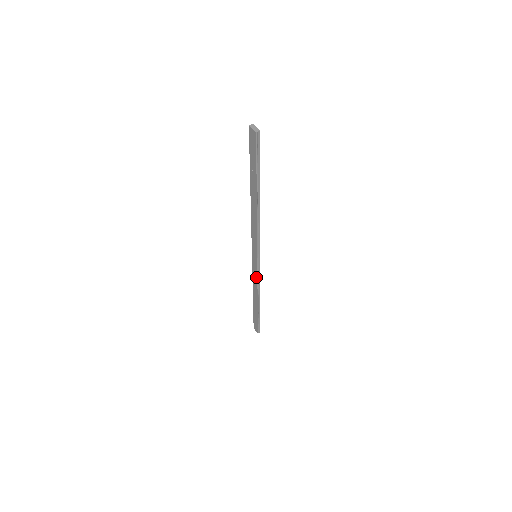
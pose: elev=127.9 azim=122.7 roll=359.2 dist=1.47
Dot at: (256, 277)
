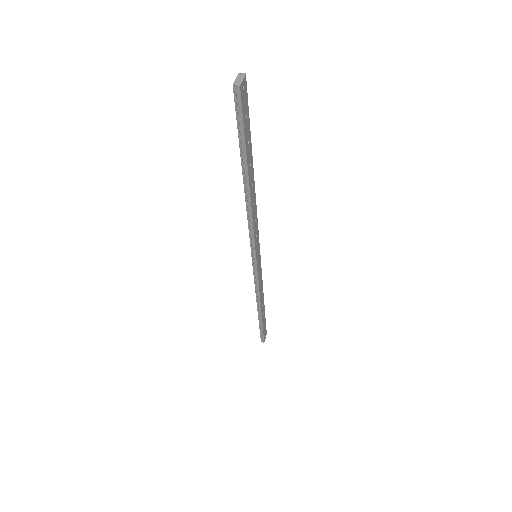
Dot at: (255, 280)
